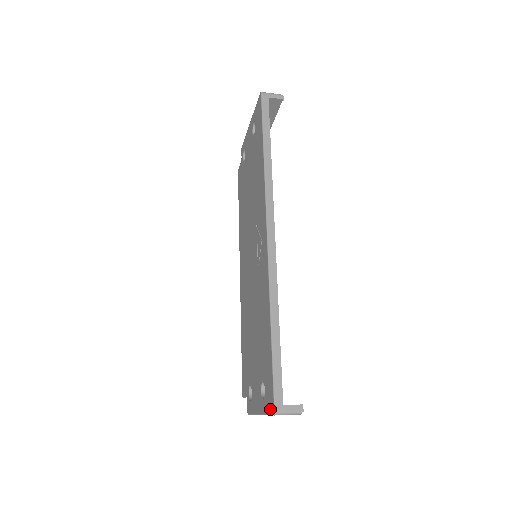
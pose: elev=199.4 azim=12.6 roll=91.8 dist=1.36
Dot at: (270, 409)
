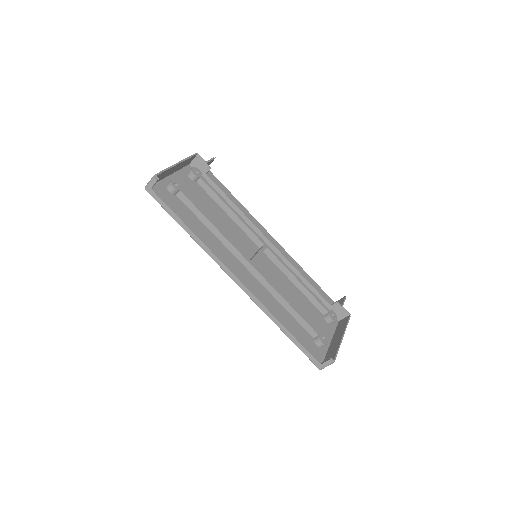
Dot at: occluded
